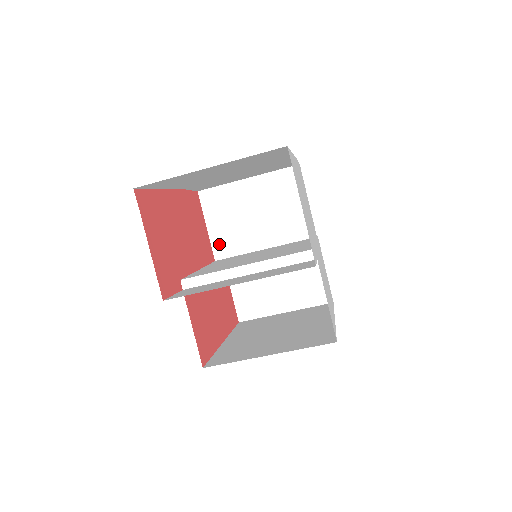
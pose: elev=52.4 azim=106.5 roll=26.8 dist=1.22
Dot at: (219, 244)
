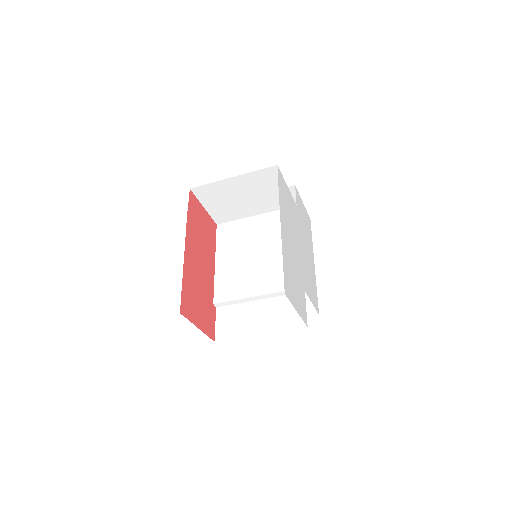
Dot at: (217, 216)
